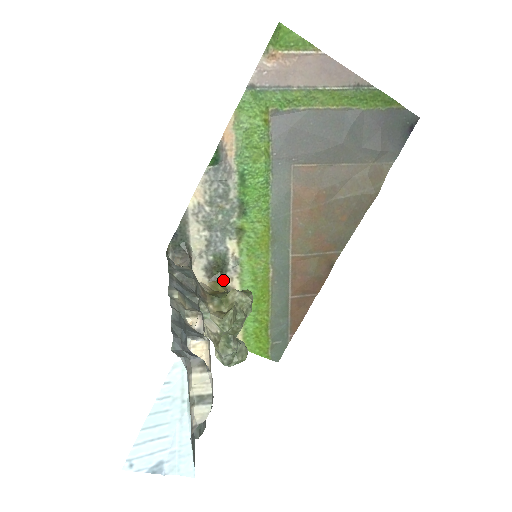
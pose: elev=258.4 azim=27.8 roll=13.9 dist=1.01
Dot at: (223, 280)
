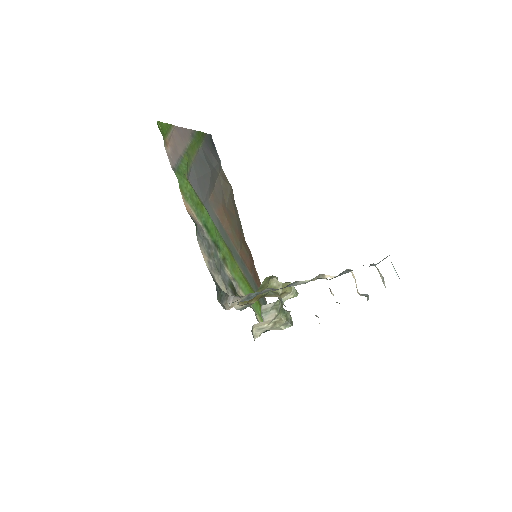
Dot at: (239, 296)
